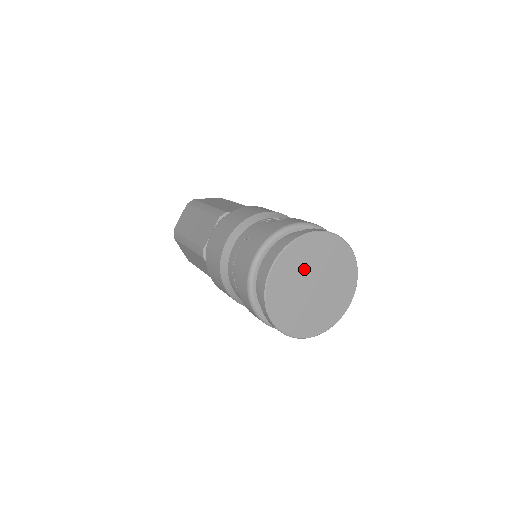
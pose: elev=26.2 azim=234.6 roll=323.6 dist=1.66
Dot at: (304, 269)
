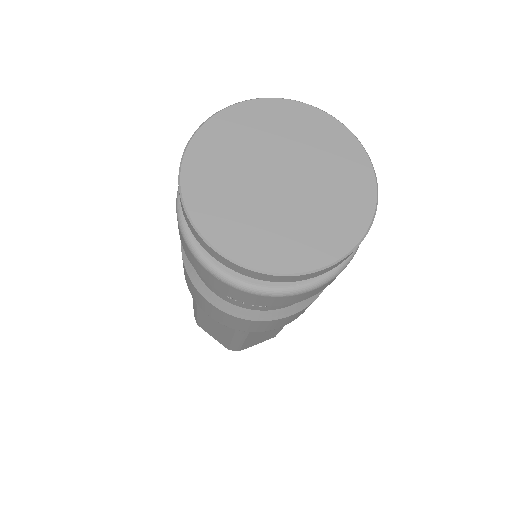
Dot at: (246, 157)
